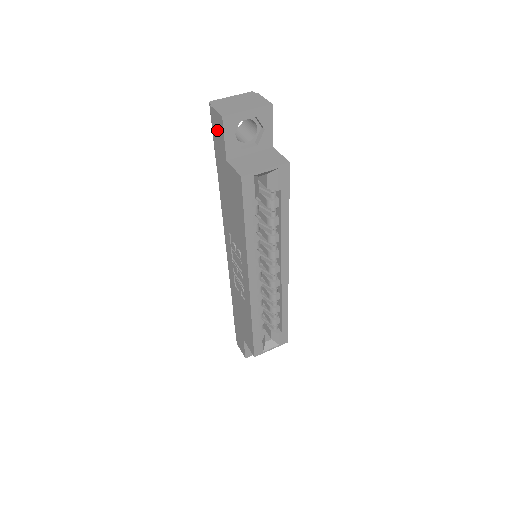
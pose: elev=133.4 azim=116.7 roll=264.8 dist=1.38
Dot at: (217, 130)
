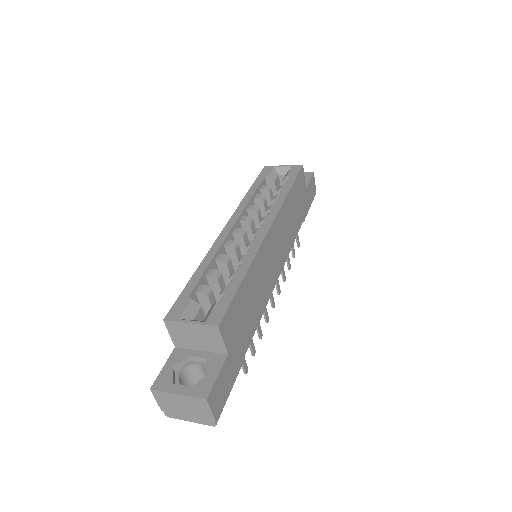
Dot at: occluded
